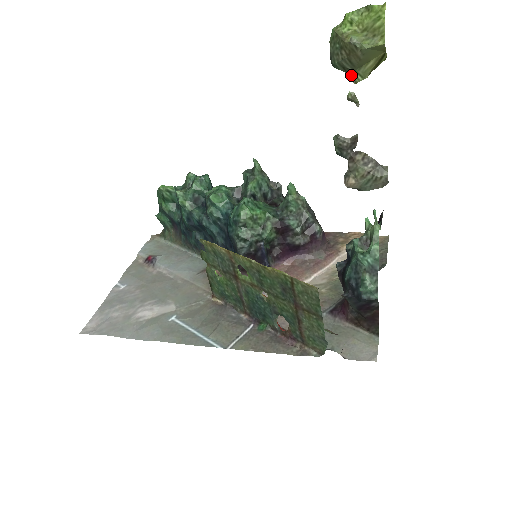
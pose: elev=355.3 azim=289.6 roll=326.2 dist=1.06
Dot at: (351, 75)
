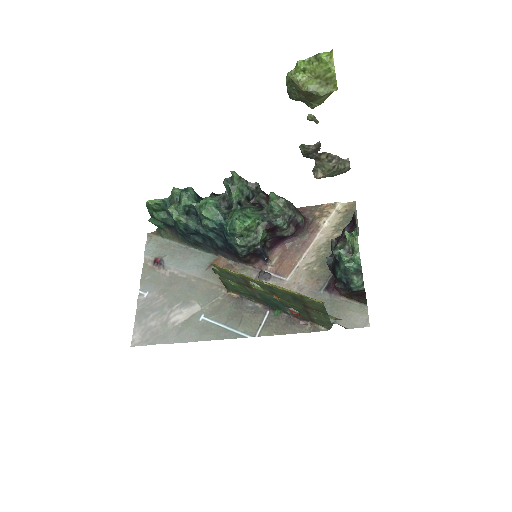
Dot at: (309, 104)
